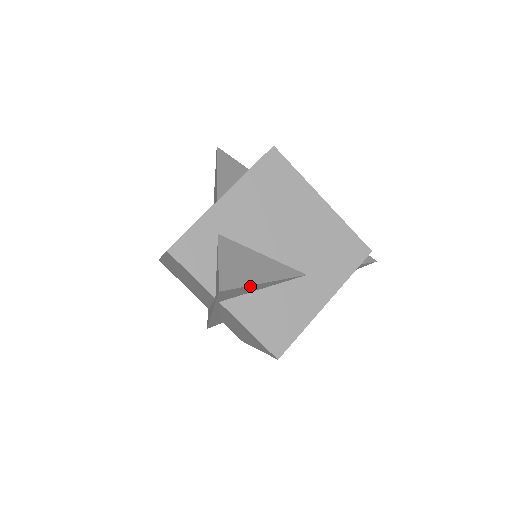
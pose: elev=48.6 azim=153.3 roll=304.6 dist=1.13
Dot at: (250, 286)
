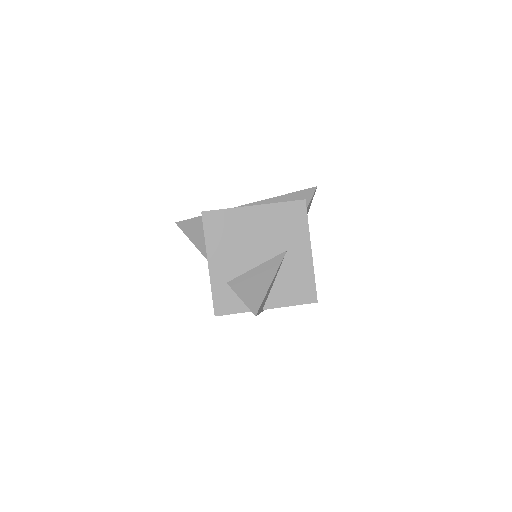
Dot at: (266, 294)
